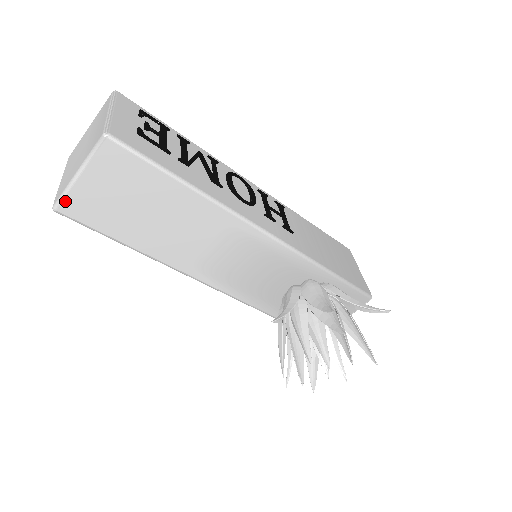
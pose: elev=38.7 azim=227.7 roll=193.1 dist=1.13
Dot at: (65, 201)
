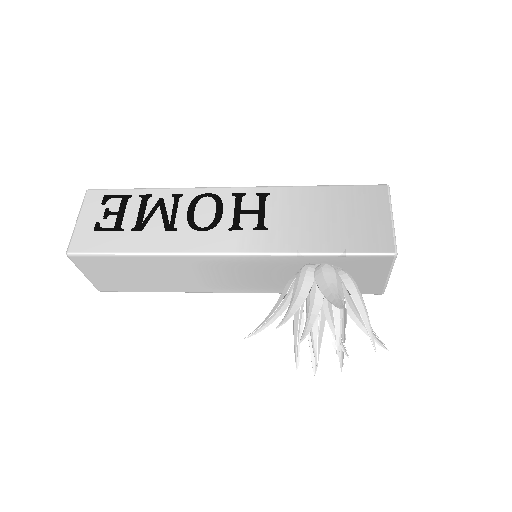
Dot at: (97, 286)
